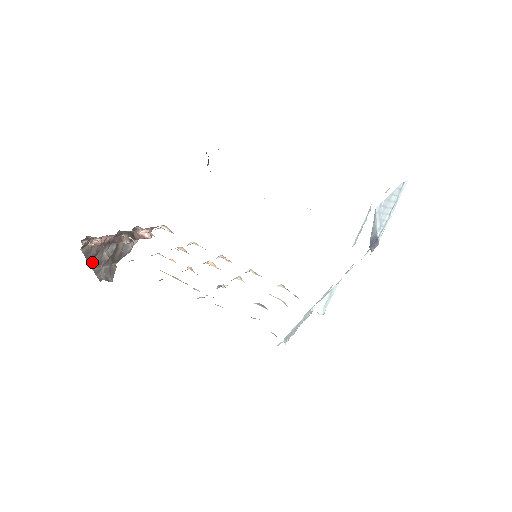
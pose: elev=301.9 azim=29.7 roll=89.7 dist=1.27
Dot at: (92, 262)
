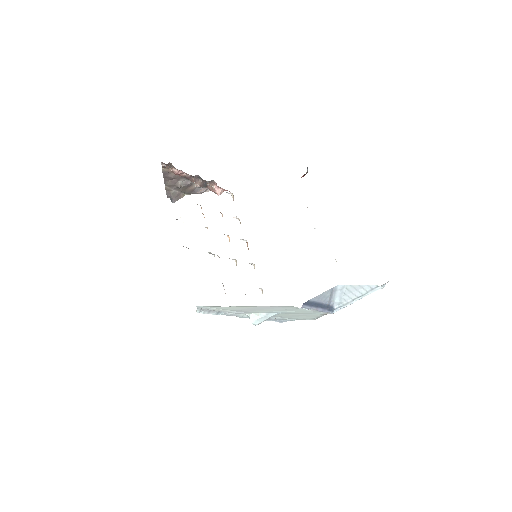
Dot at: (167, 181)
